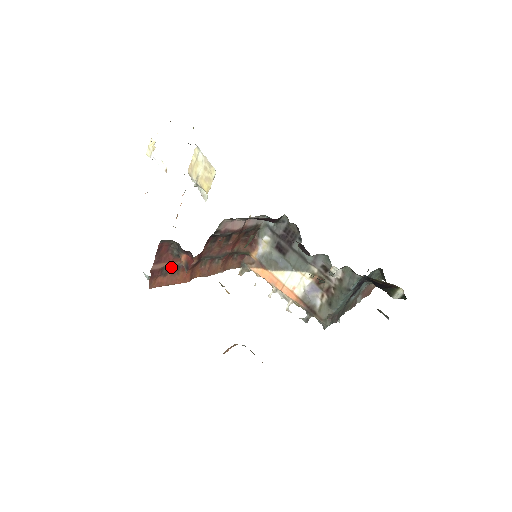
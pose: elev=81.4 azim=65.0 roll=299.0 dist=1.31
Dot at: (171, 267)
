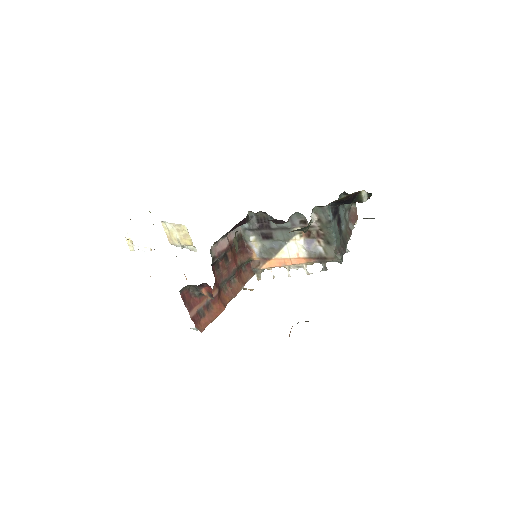
Dot at: (203, 307)
